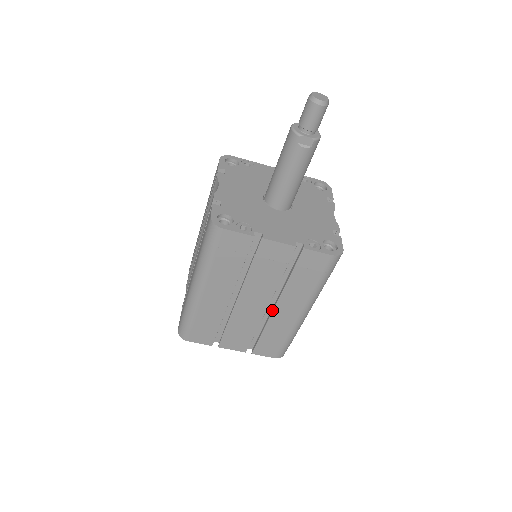
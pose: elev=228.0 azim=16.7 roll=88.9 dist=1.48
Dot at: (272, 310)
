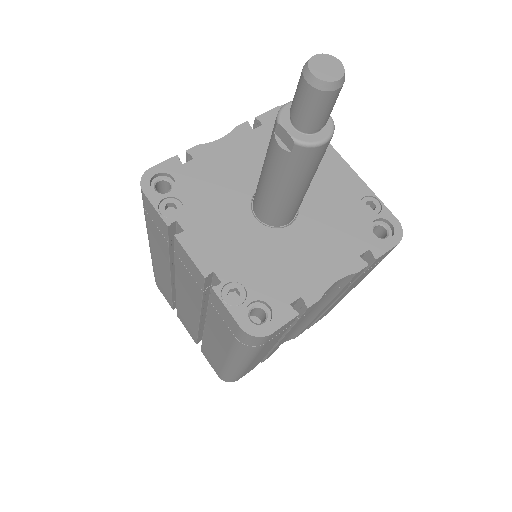
Dot at: occluded
